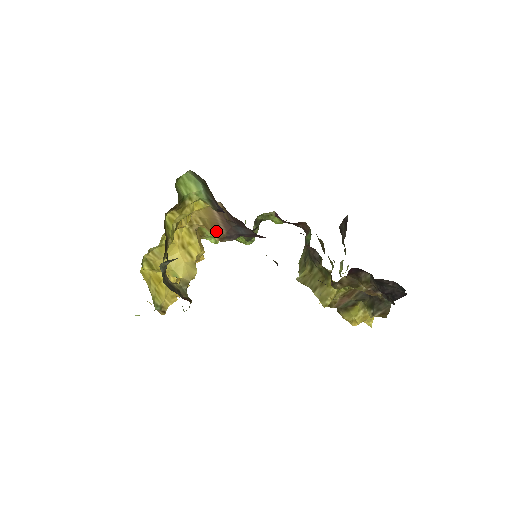
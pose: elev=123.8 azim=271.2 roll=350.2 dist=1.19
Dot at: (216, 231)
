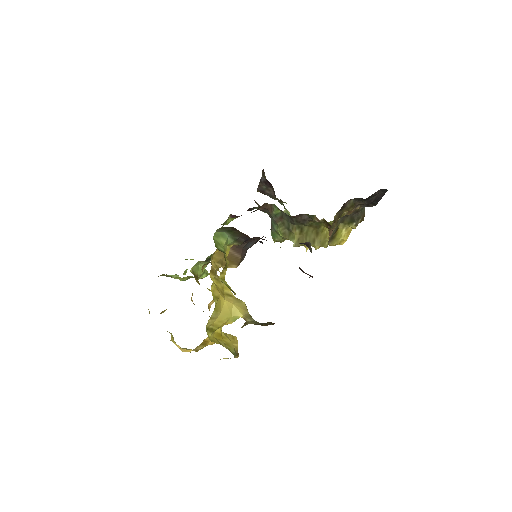
Dot at: (233, 261)
